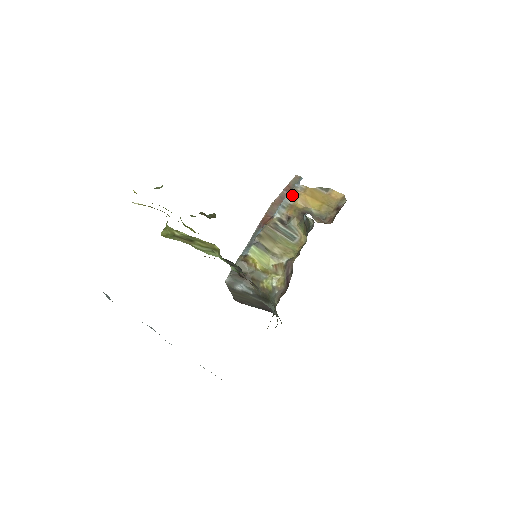
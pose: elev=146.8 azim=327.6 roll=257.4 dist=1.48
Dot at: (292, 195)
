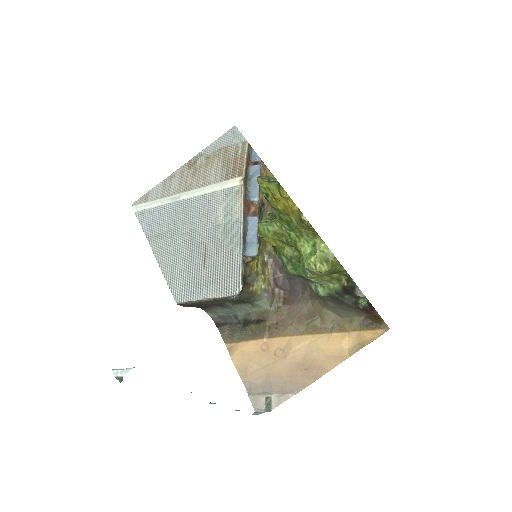
Dot at: (261, 174)
